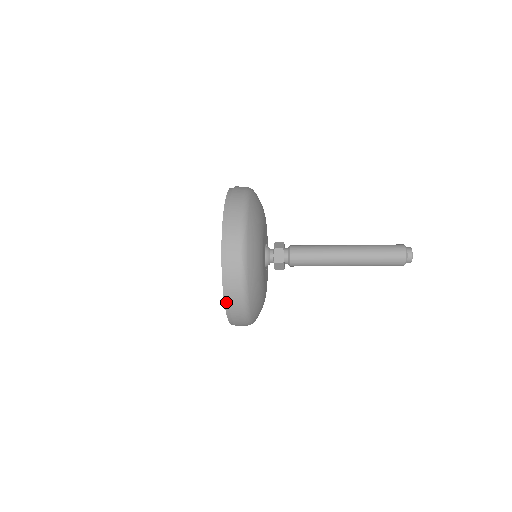
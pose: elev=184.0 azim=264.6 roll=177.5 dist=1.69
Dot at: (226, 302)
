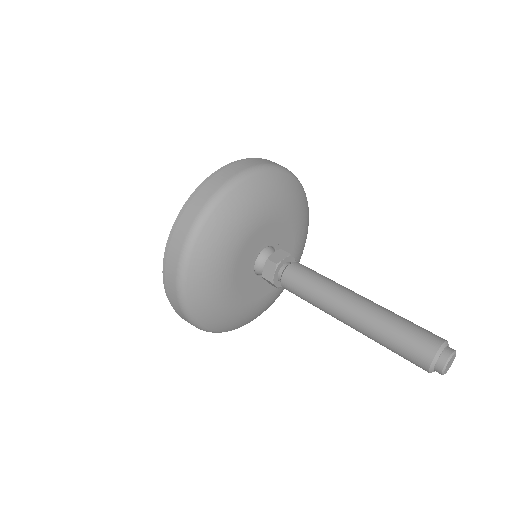
Dot at: occluded
